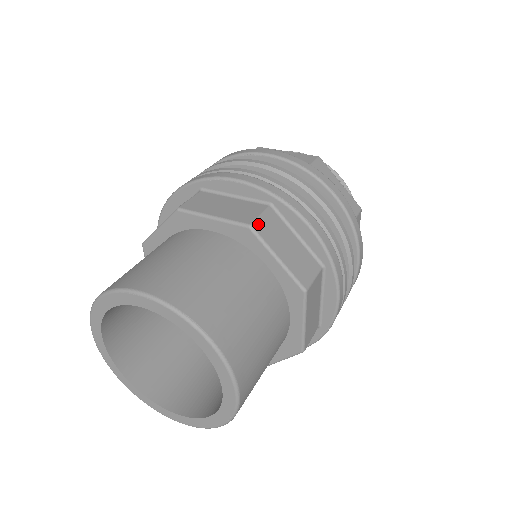
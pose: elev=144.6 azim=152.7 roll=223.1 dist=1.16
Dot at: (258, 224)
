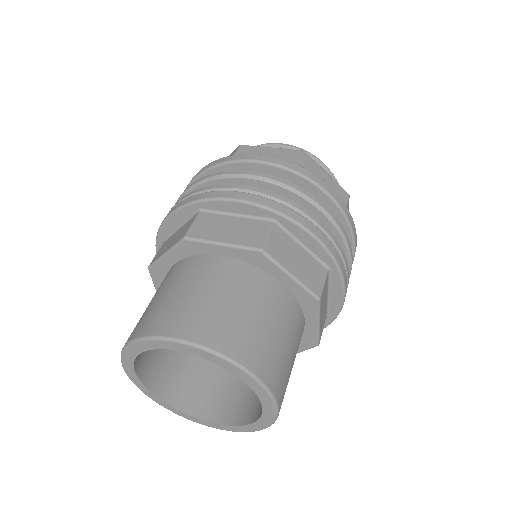
Dot at: (322, 295)
